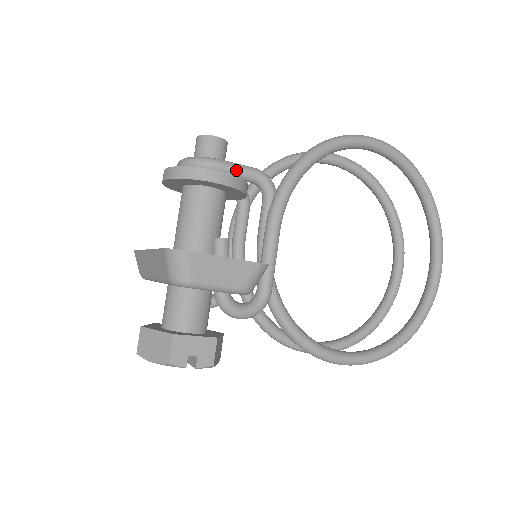
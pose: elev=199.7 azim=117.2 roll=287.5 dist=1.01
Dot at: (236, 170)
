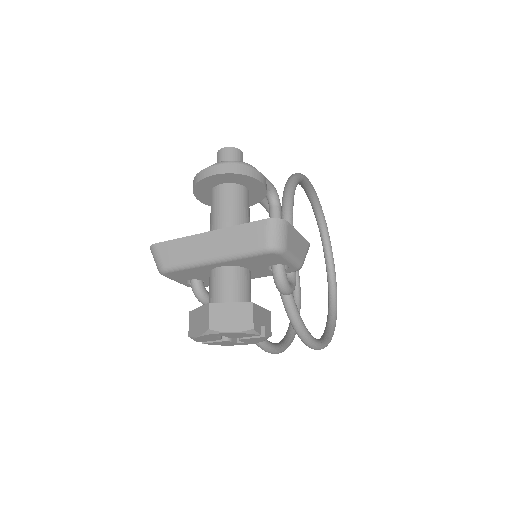
Dot at: occluded
